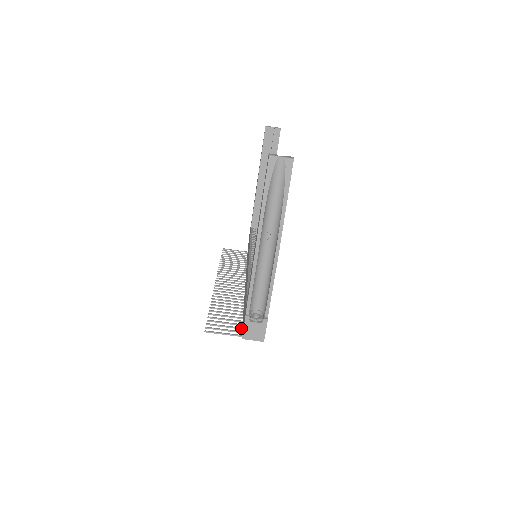
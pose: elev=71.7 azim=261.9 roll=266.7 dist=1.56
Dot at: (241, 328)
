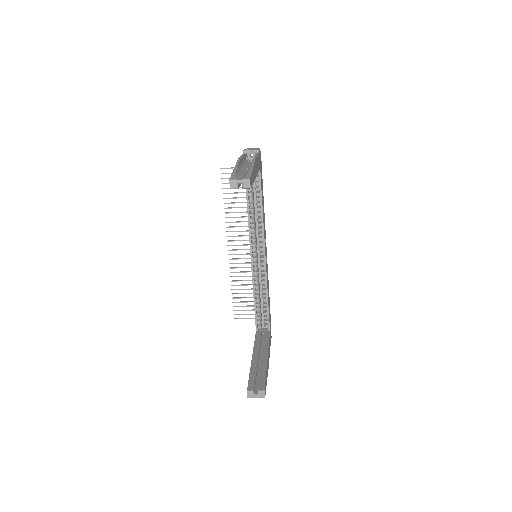
Dot at: occluded
